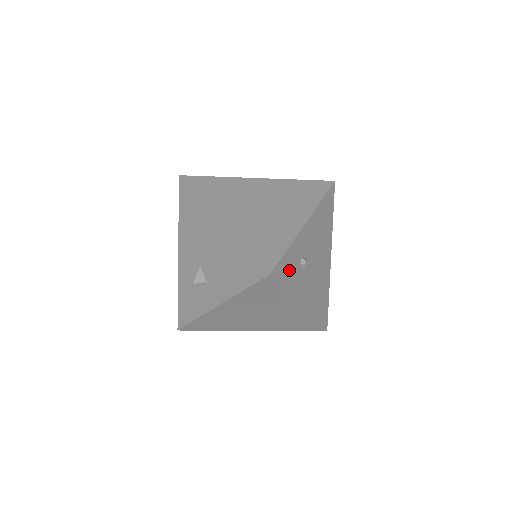
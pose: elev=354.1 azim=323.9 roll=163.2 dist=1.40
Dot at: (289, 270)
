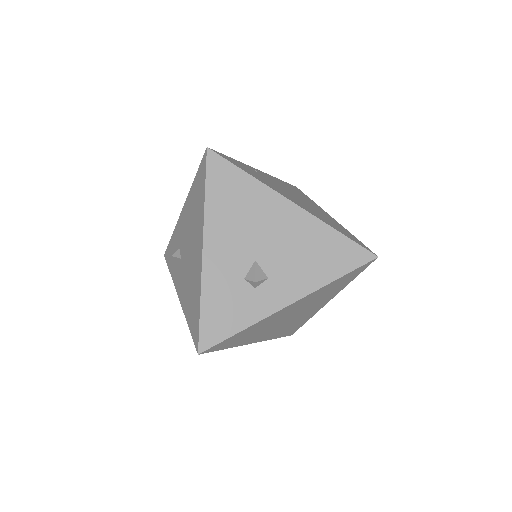
Dot at: occluded
